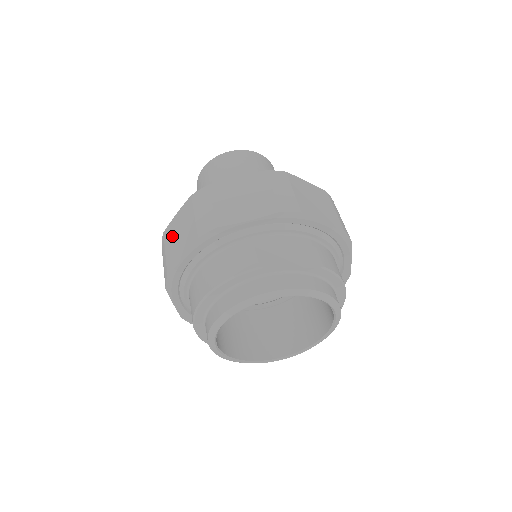
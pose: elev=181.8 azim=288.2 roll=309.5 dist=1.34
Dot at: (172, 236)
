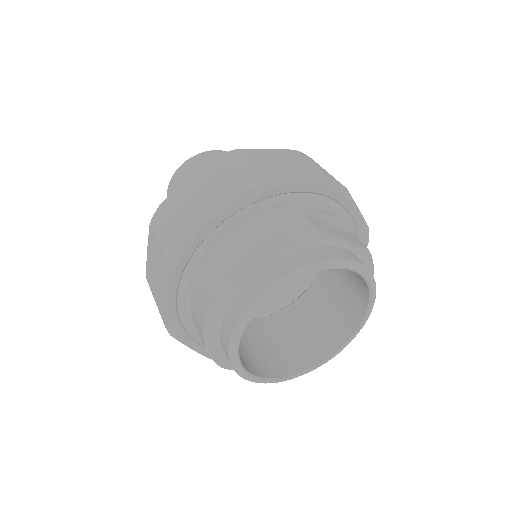
Dot at: (182, 202)
